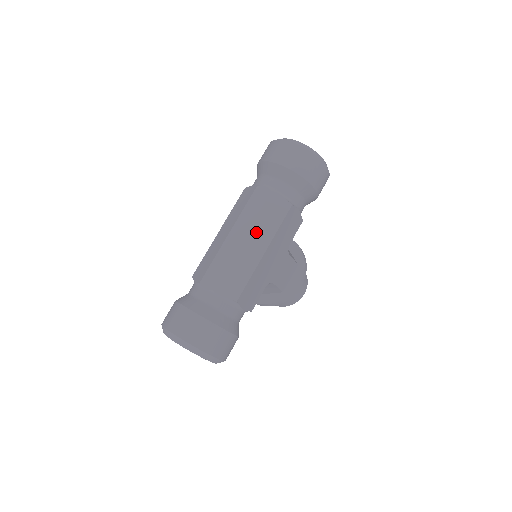
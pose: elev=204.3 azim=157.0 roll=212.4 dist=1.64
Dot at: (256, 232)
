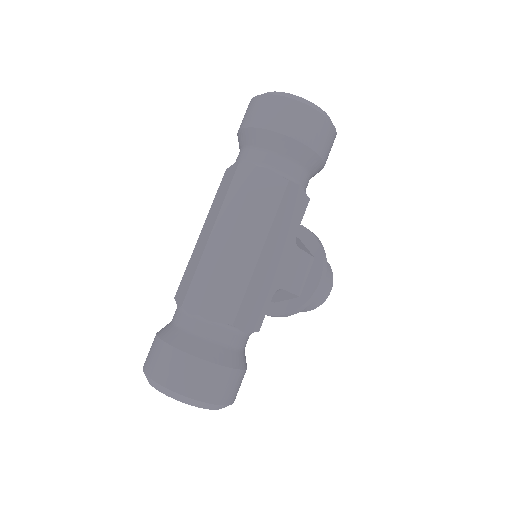
Dot at: (245, 227)
